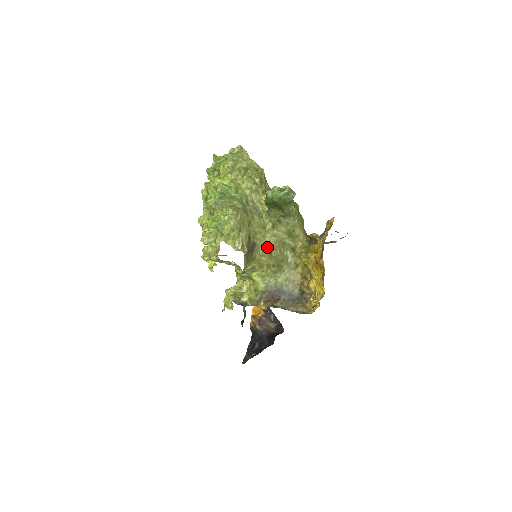
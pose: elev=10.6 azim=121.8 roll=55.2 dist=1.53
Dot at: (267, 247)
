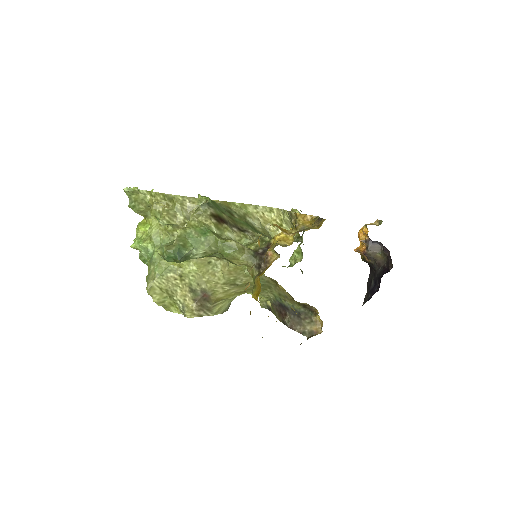
Dot at: (224, 282)
